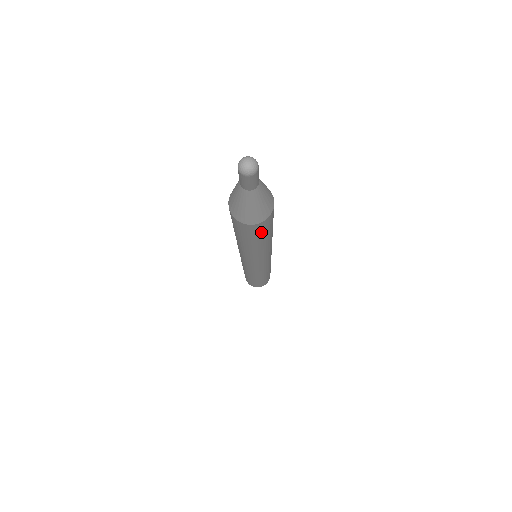
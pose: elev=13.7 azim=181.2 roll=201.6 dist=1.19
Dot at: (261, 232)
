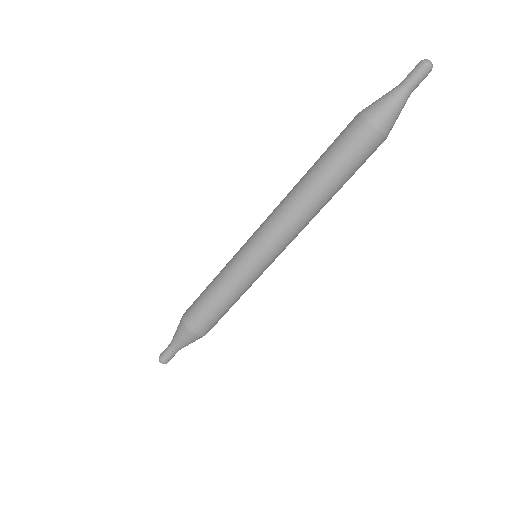
Dot at: (360, 154)
